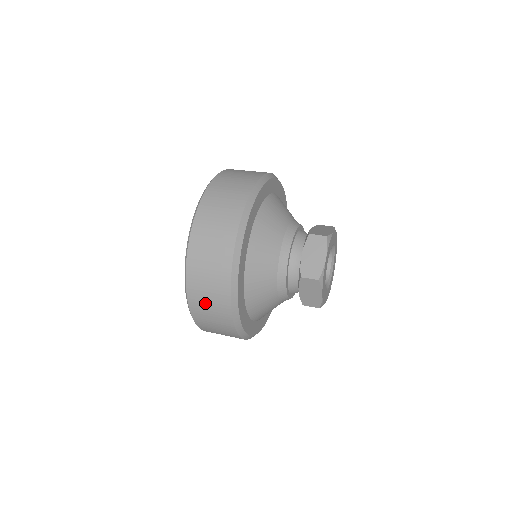
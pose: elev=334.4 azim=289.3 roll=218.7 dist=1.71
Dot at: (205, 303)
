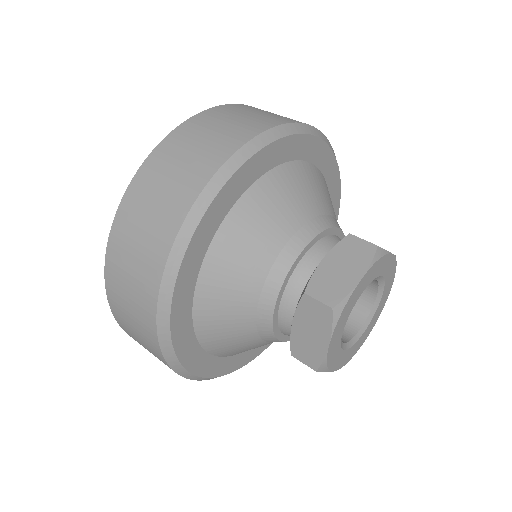
Dot at: (127, 263)
